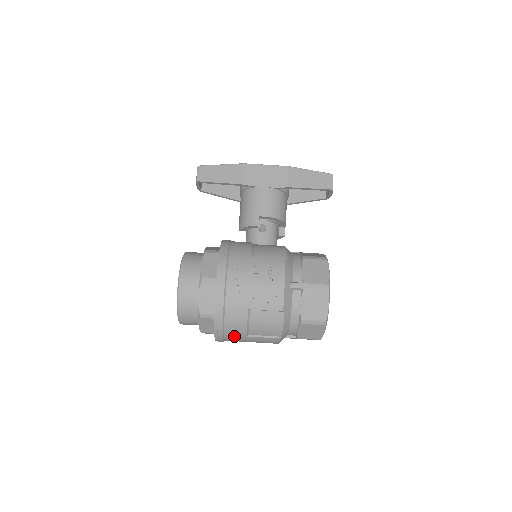
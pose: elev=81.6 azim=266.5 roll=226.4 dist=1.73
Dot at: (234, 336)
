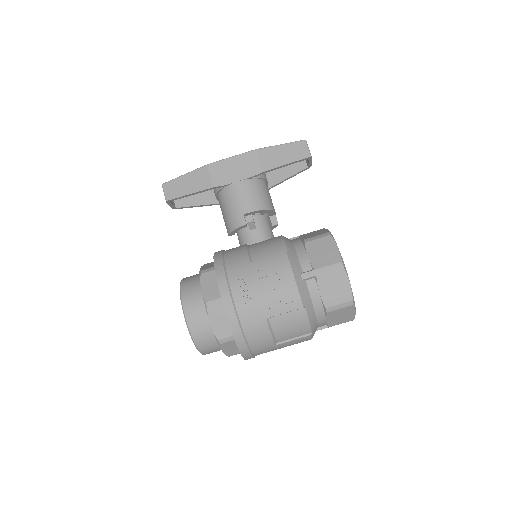
Dot at: (262, 349)
